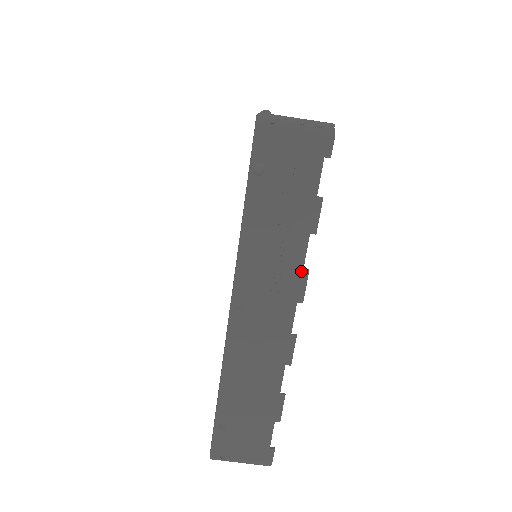
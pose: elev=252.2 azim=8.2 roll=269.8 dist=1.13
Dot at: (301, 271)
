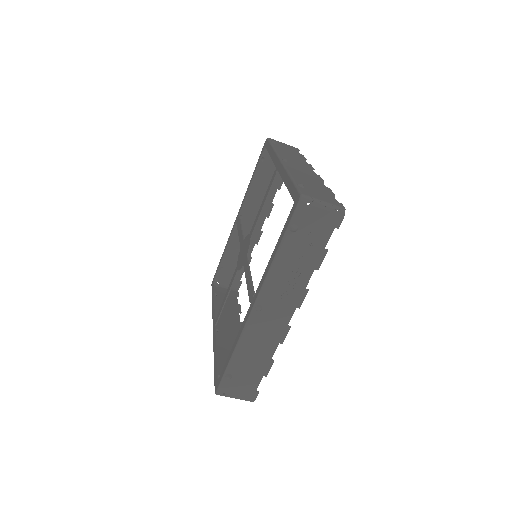
Dot at: (304, 290)
